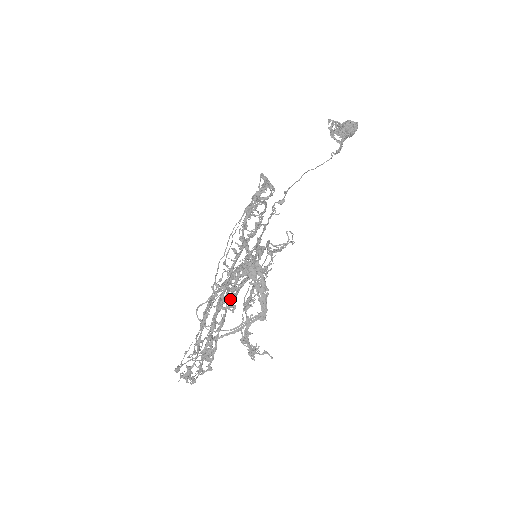
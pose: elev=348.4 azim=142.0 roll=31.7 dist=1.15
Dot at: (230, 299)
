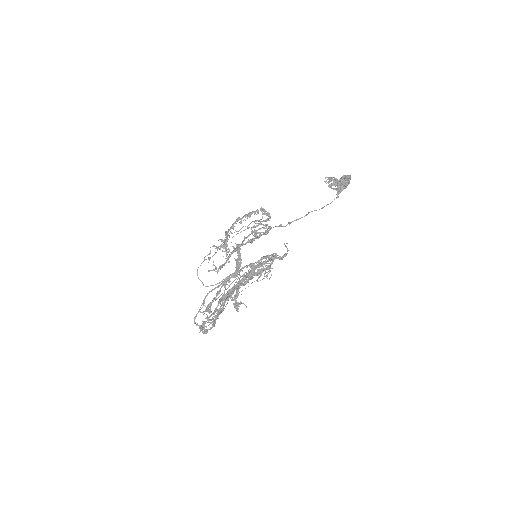
Dot at: (219, 268)
